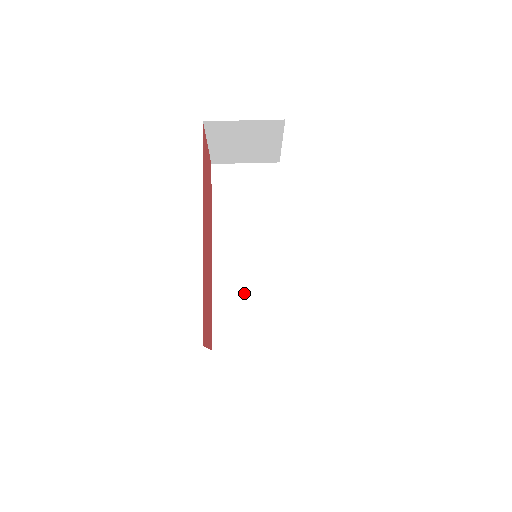
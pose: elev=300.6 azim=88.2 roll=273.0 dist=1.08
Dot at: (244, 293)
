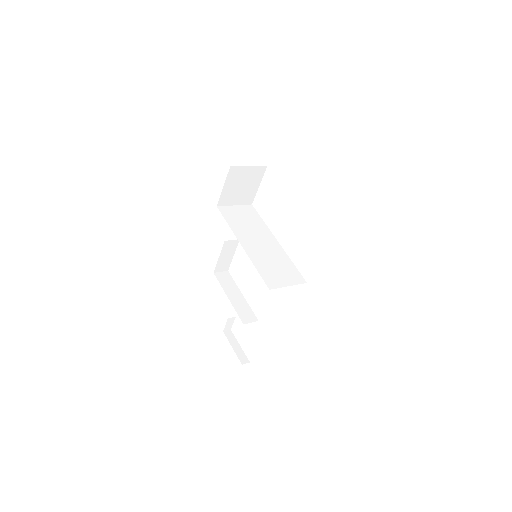
Dot at: (269, 261)
